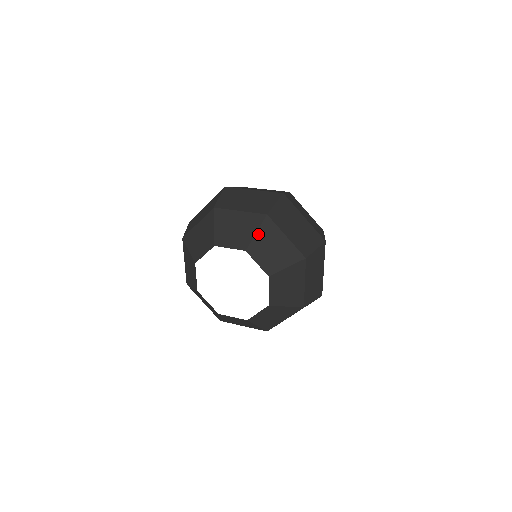
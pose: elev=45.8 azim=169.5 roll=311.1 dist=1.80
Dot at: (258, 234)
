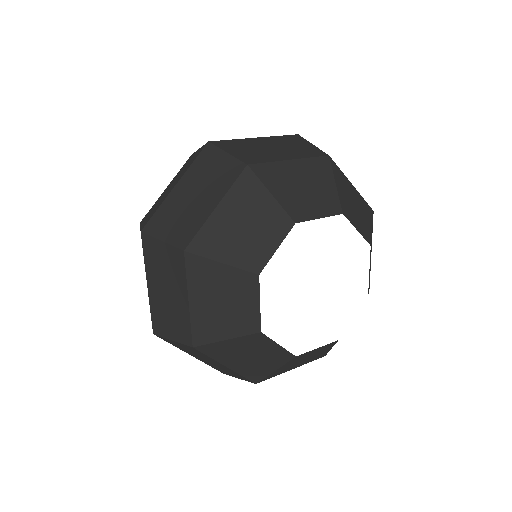
Dot at: (337, 185)
